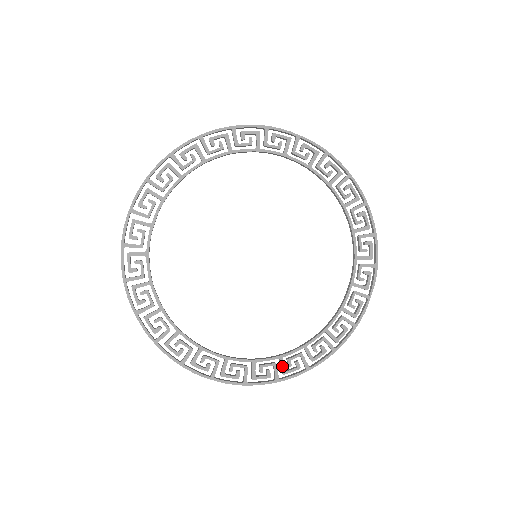
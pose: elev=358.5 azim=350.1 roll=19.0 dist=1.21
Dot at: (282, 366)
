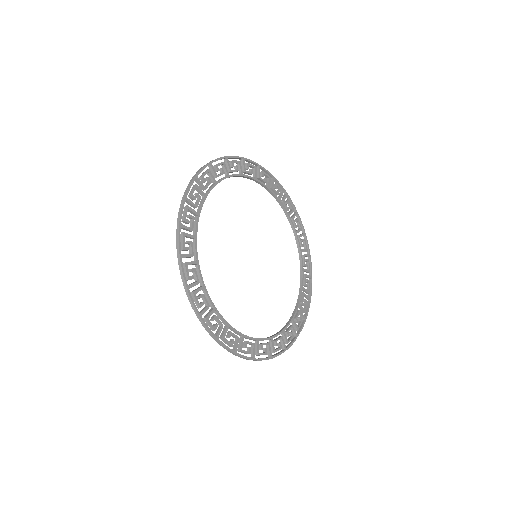
Dot at: (242, 343)
